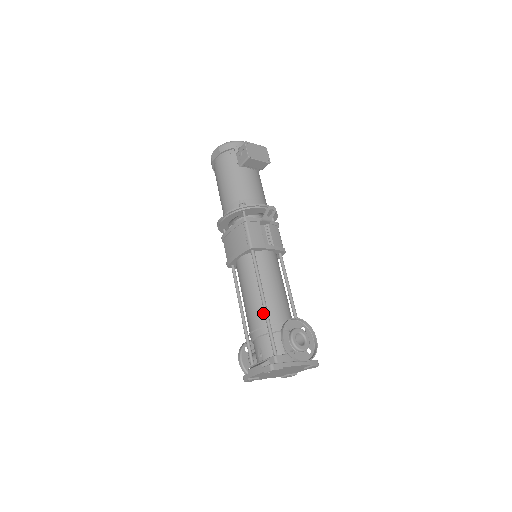
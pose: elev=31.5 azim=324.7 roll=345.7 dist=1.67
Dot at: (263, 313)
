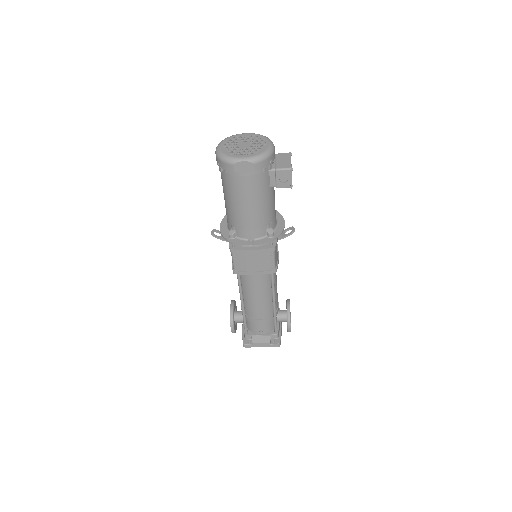
Dot at: (270, 309)
